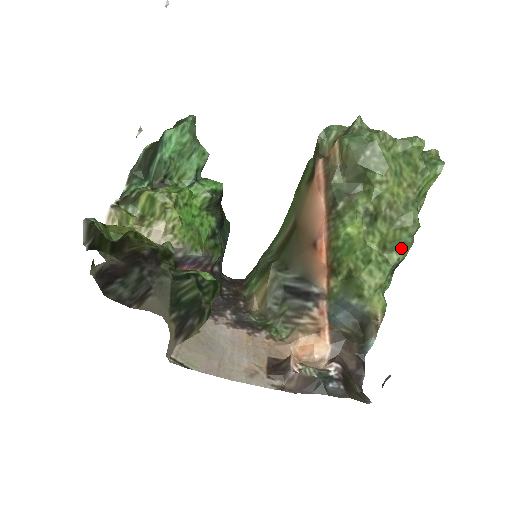
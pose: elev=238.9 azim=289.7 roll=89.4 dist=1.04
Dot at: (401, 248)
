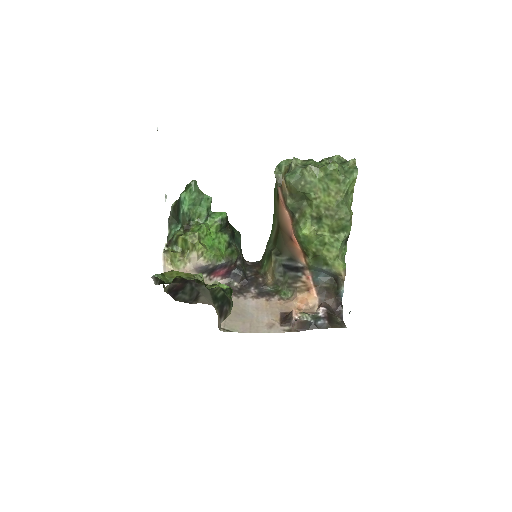
Dot at: (345, 229)
